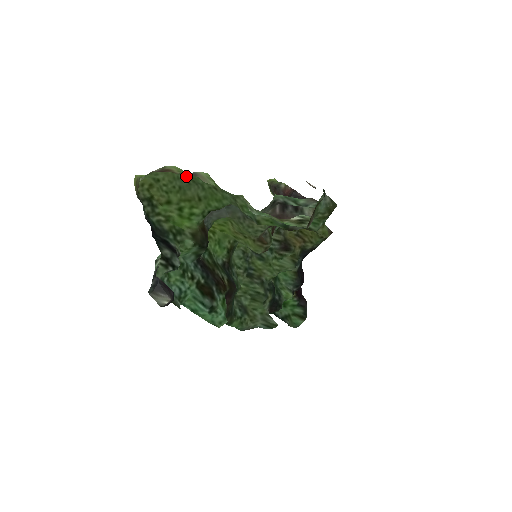
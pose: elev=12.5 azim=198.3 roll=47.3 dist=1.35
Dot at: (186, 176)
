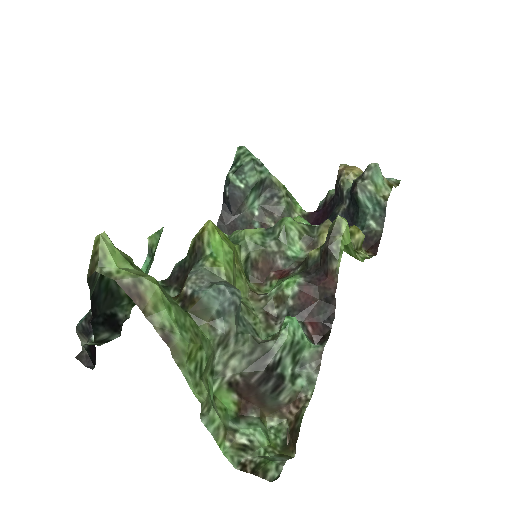
Dot at: (168, 299)
